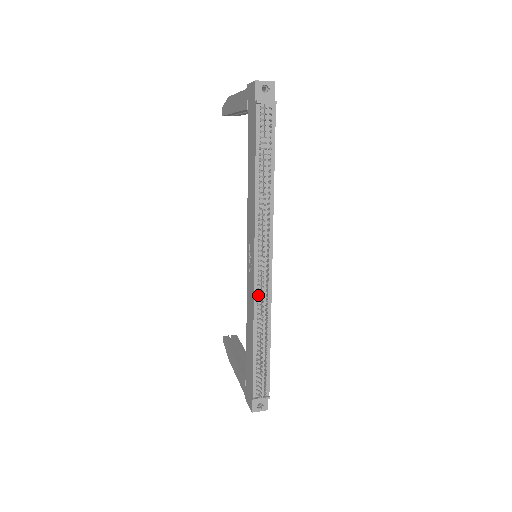
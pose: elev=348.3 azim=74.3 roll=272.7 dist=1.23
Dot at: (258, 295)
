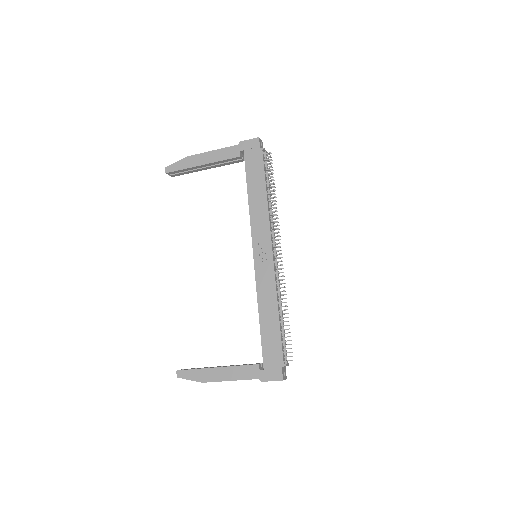
Dot at: (277, 276)
